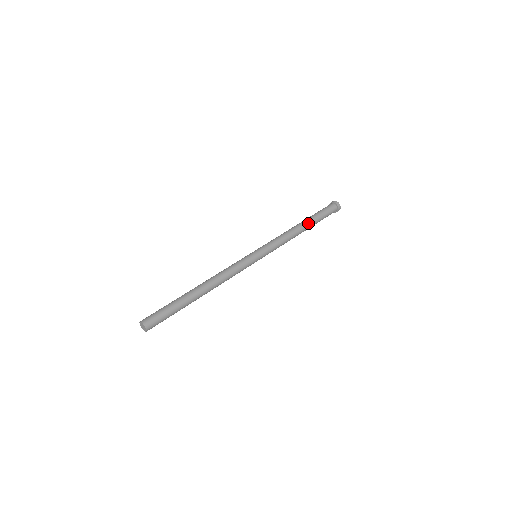
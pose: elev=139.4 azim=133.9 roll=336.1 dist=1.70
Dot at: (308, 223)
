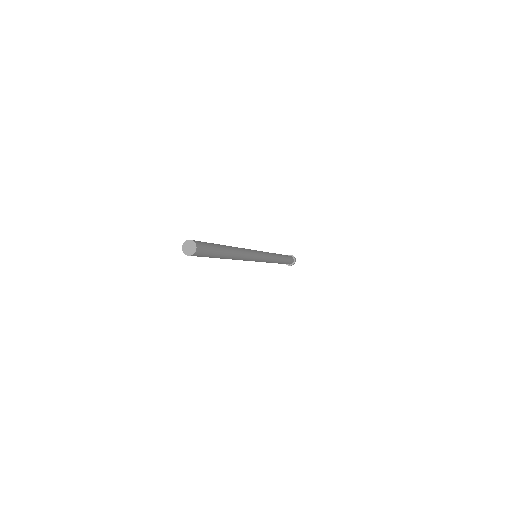
Dot at: occluded
